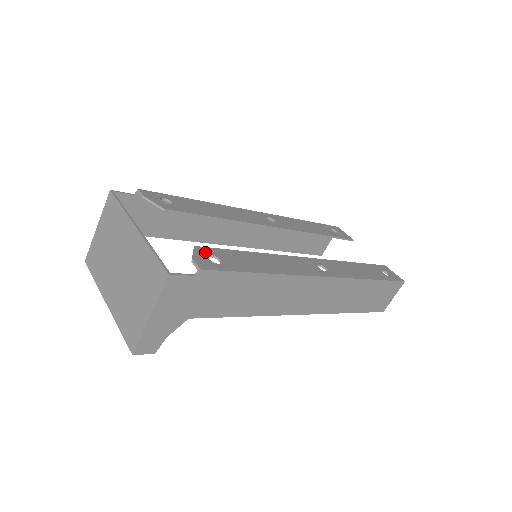
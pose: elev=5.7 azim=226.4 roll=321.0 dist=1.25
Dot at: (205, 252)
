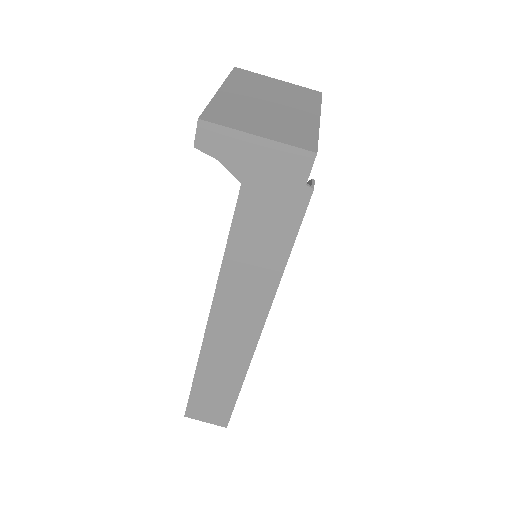
Dot at: occluded
